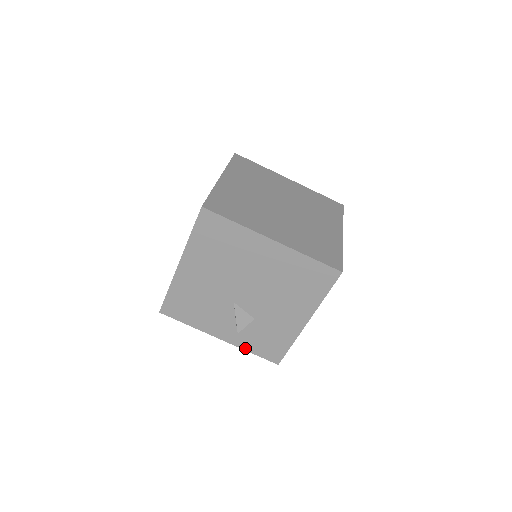
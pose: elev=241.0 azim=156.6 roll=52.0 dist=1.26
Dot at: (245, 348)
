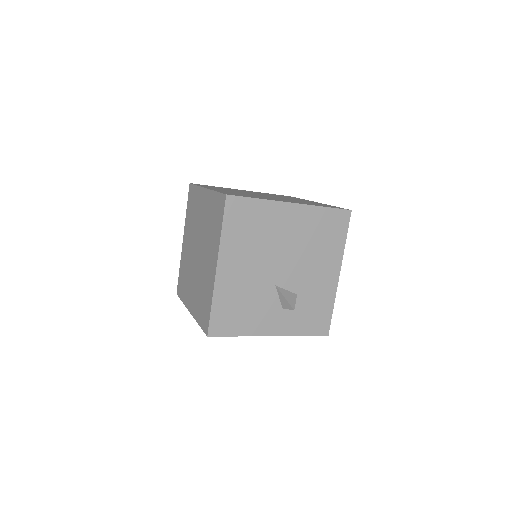
Dot at: (296, 333)
